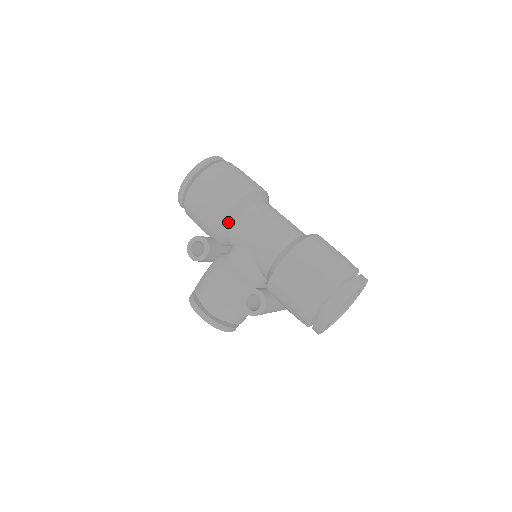
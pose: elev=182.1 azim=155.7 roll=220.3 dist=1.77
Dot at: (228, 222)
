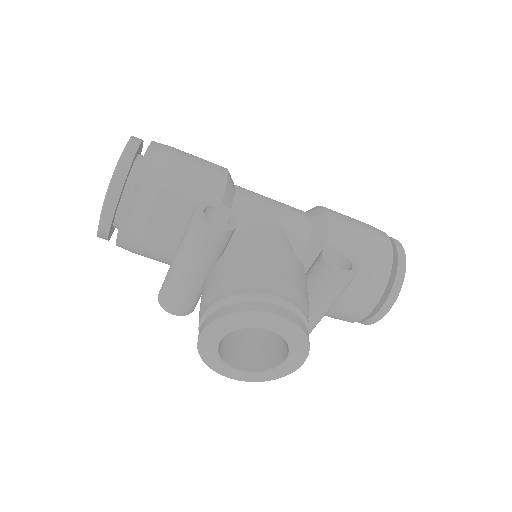
Dot at: (230, 189)
